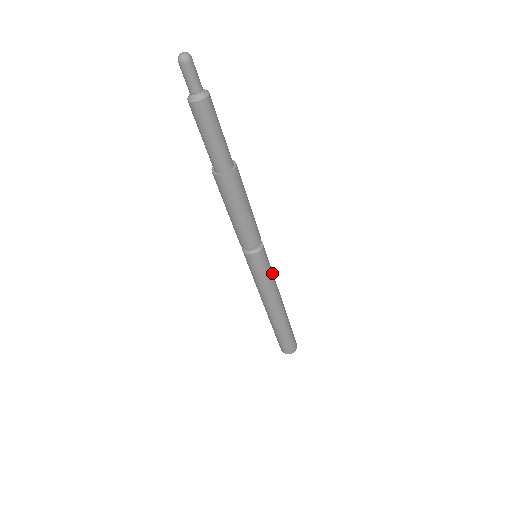
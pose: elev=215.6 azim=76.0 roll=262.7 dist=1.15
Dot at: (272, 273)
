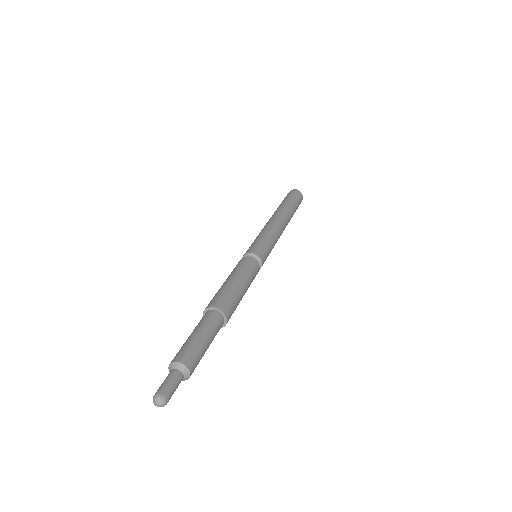
Dot at: (273, 245)
